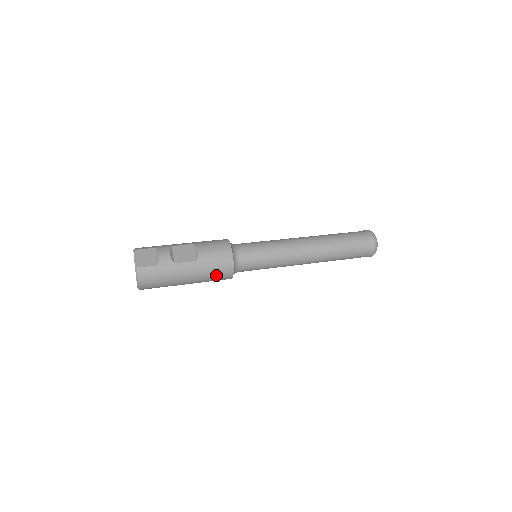
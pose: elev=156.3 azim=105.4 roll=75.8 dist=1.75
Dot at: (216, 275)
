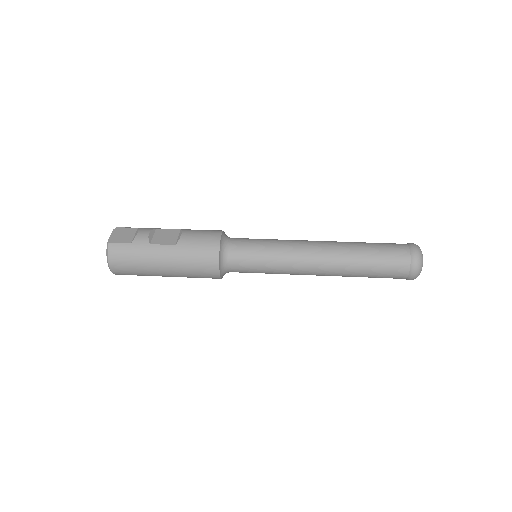
Dot at: (198, 267)
